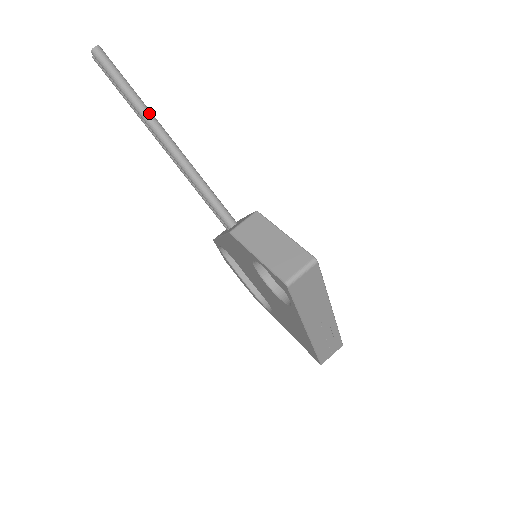
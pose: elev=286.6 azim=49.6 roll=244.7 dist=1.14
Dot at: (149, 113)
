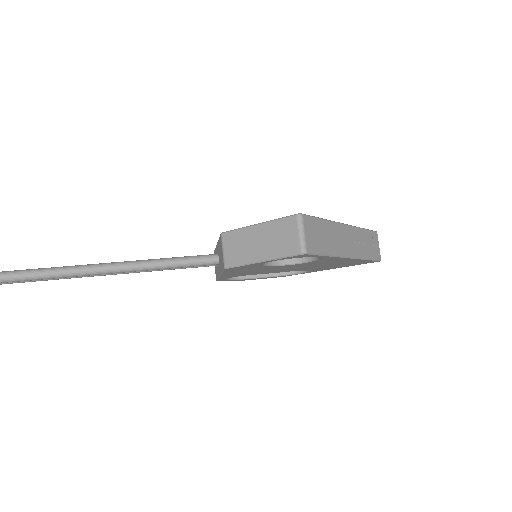
Dot at: (74, 268)
